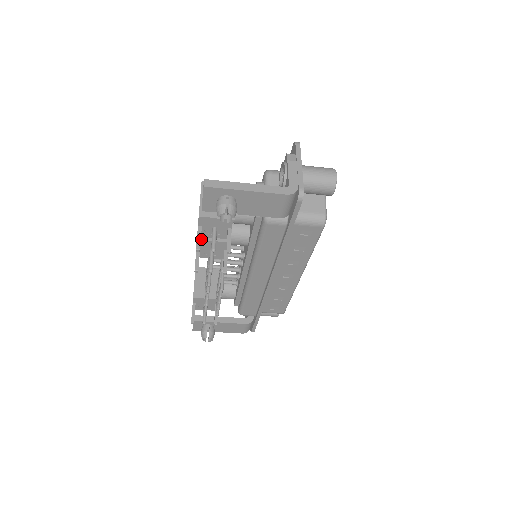
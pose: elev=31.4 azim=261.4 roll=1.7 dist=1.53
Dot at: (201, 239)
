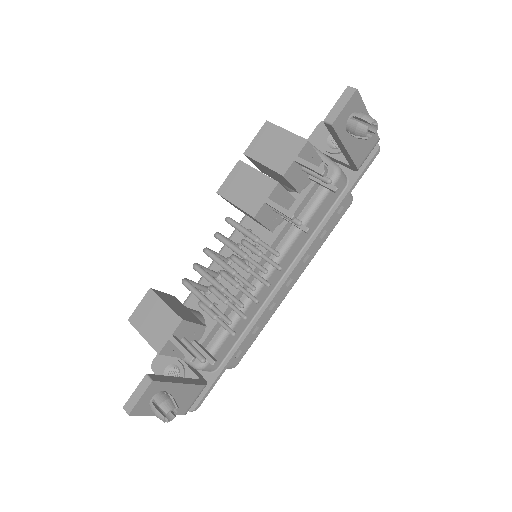
Dot at: (280, 184)
